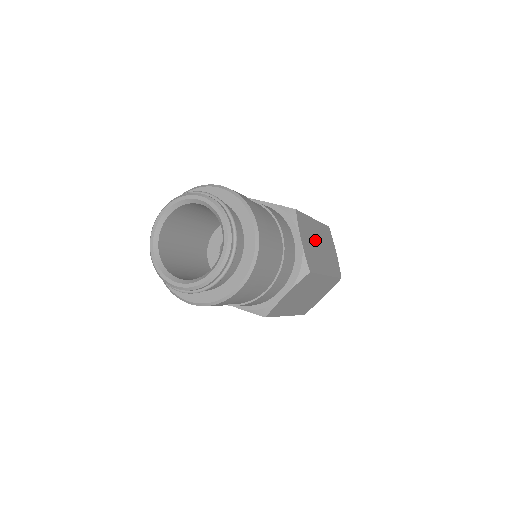
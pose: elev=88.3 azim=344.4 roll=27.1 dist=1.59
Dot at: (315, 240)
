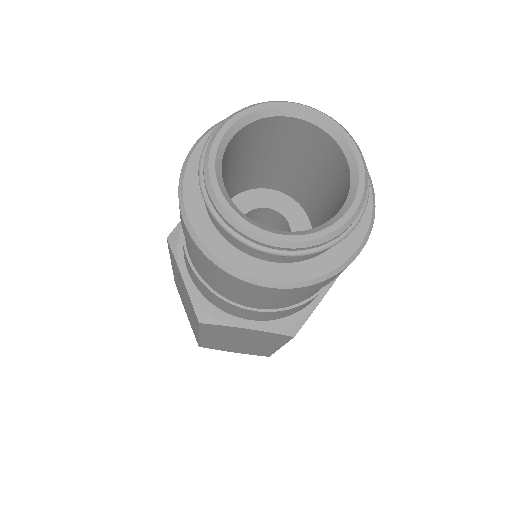
Dot at: occluded
